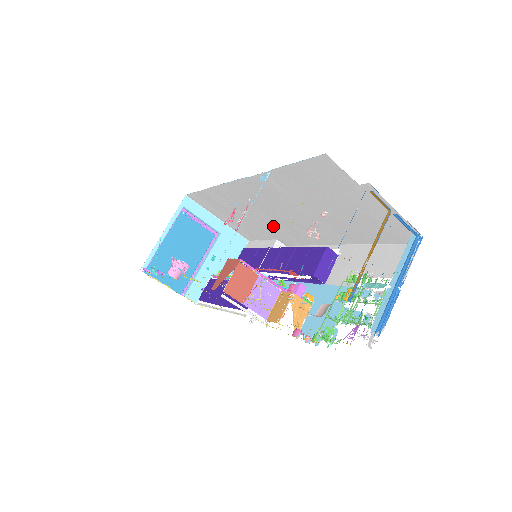
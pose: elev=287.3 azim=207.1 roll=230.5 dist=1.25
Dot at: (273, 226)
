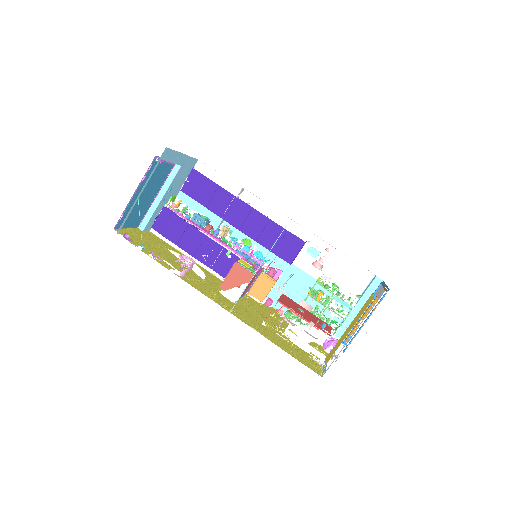
Dot at: occluded
